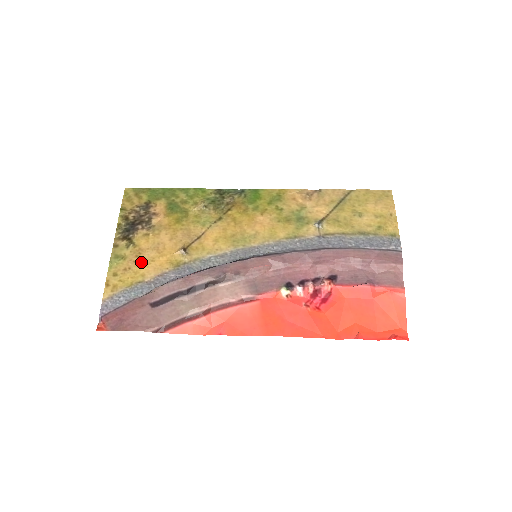
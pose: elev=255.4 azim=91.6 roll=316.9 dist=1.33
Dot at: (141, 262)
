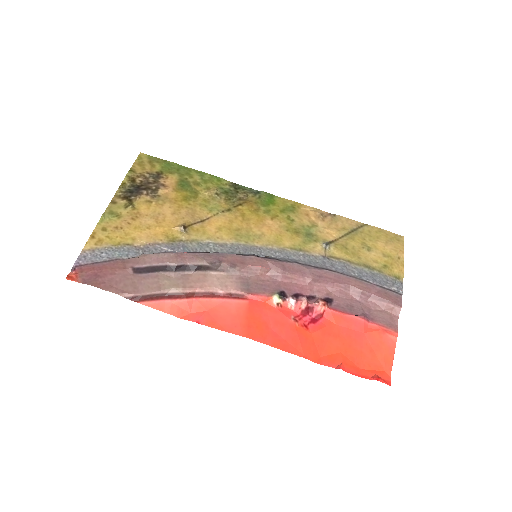
Dot at: (136, 225)
